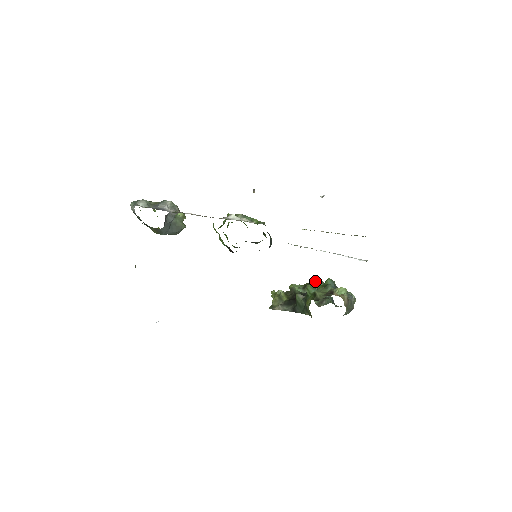
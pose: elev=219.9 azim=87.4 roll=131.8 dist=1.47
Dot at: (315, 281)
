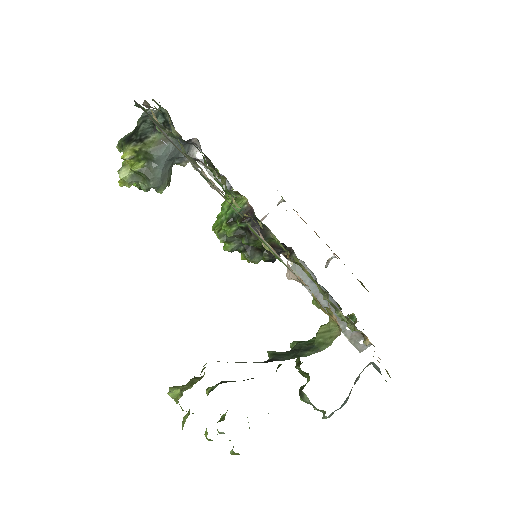
Dot at: occluded
